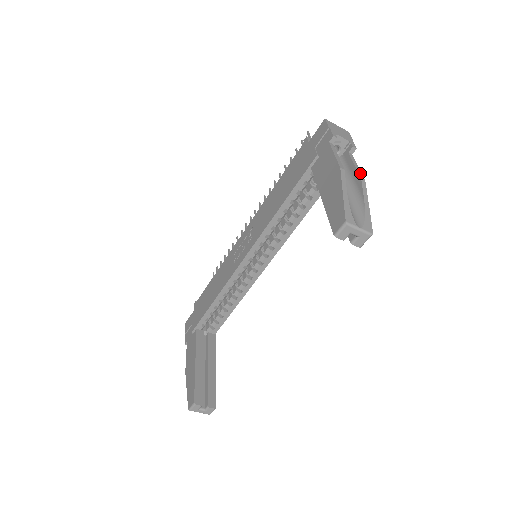
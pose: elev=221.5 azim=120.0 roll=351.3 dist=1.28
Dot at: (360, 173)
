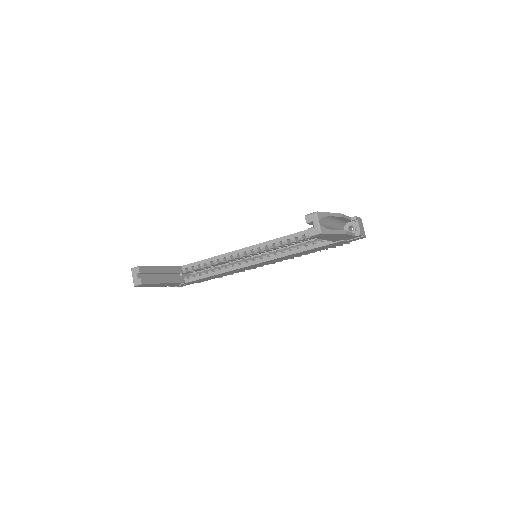
Dot at: (348, 233)
